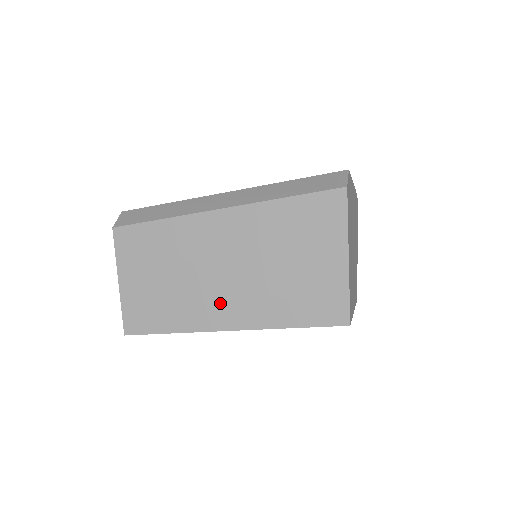
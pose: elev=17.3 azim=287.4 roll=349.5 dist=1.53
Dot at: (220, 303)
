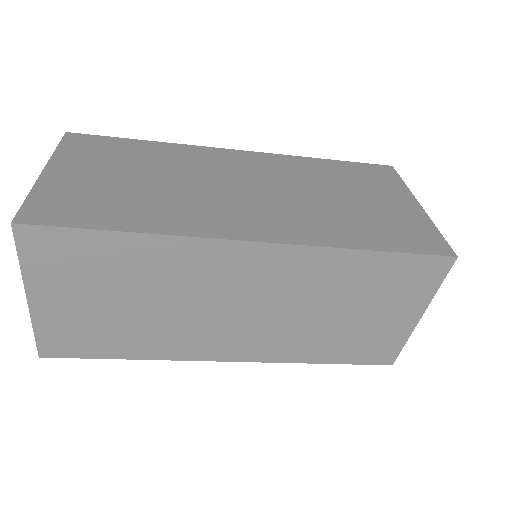
Dot at: (241, 213)
